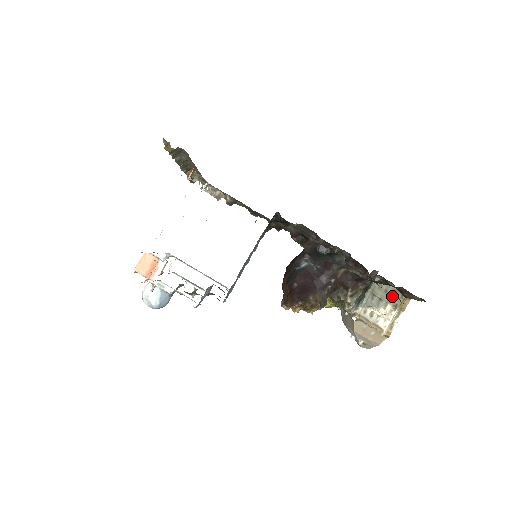
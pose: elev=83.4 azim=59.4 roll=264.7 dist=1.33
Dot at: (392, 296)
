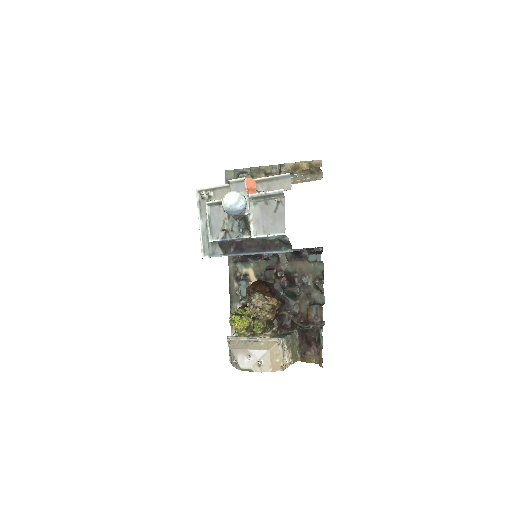
Dot at: (294, 350)
